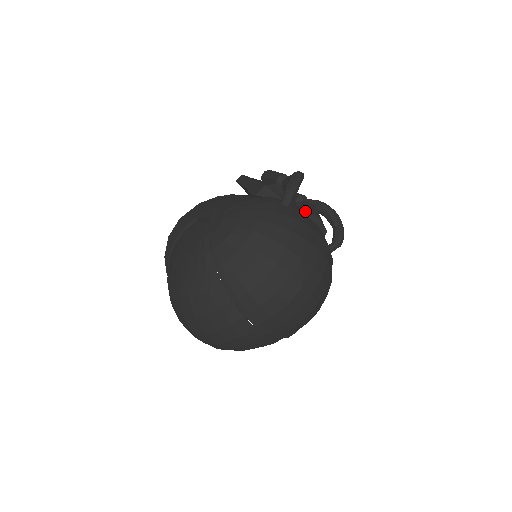
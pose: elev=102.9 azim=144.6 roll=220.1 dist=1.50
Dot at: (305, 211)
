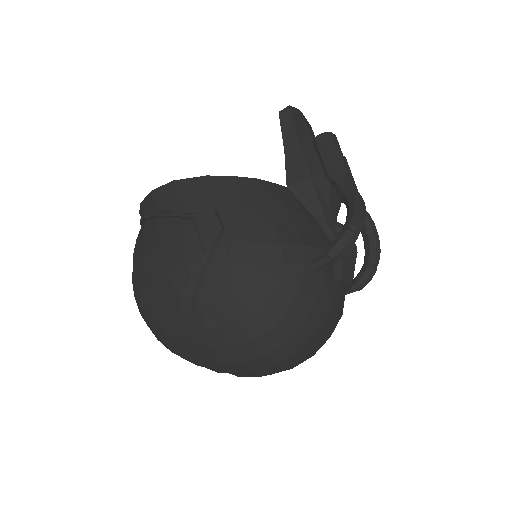
Dot at: (338, 275)
